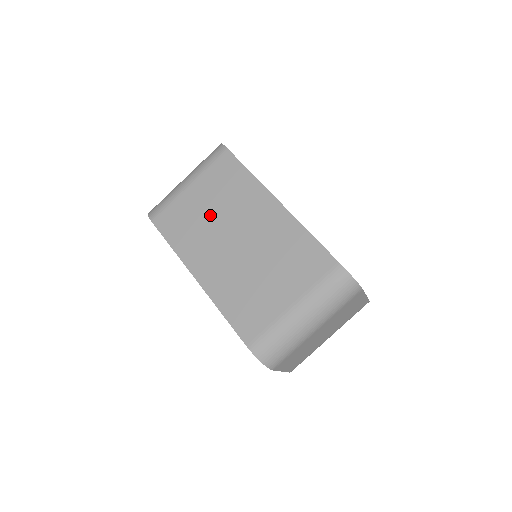
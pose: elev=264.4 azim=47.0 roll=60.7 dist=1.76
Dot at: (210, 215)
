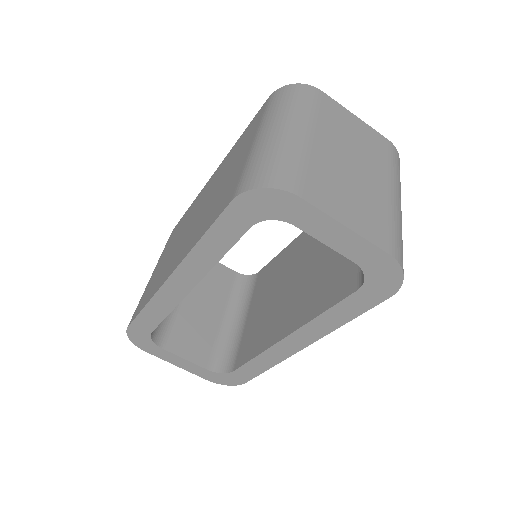
Dot at: (170, 252)
